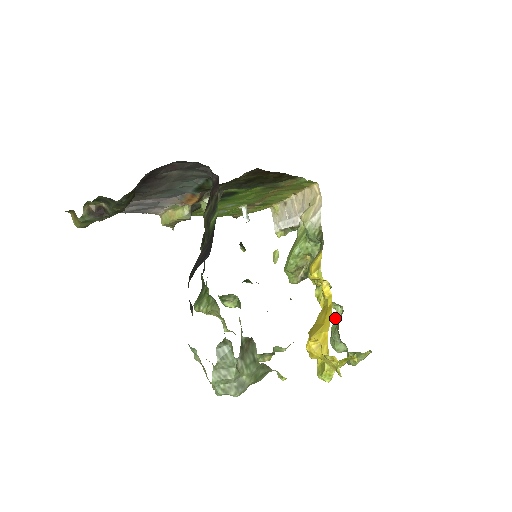
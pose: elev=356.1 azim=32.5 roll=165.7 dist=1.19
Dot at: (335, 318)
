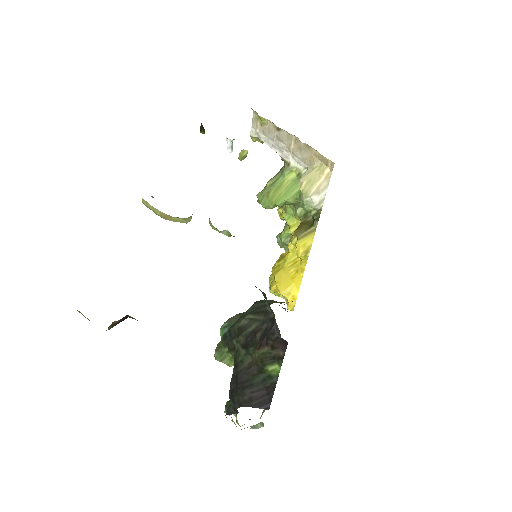
Dot at: occluded
